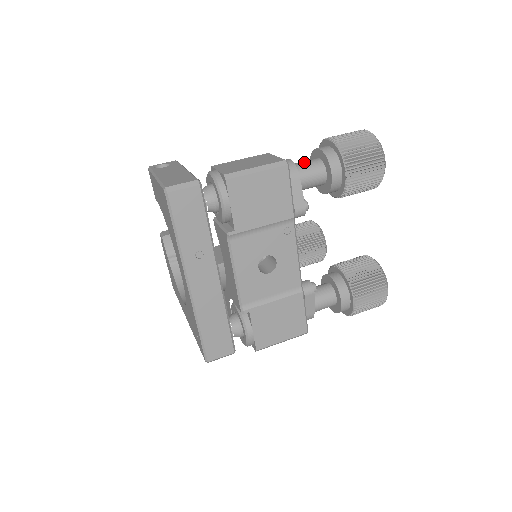
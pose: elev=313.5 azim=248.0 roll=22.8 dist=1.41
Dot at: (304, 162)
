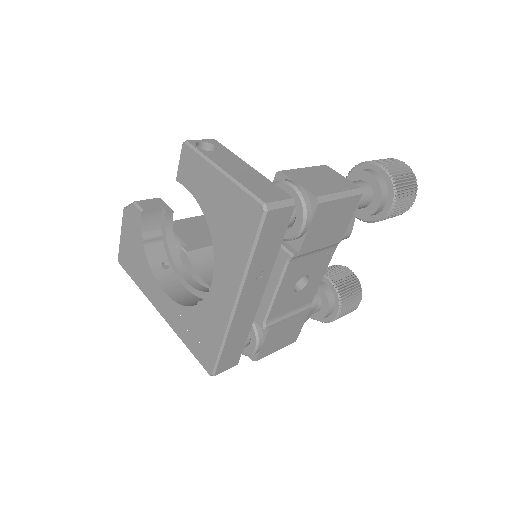
Dot at: occluded
